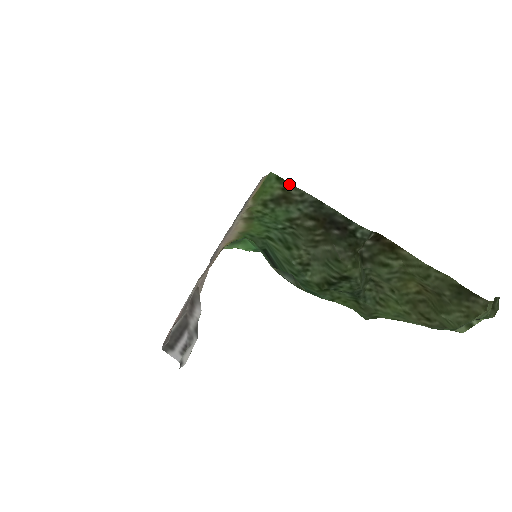
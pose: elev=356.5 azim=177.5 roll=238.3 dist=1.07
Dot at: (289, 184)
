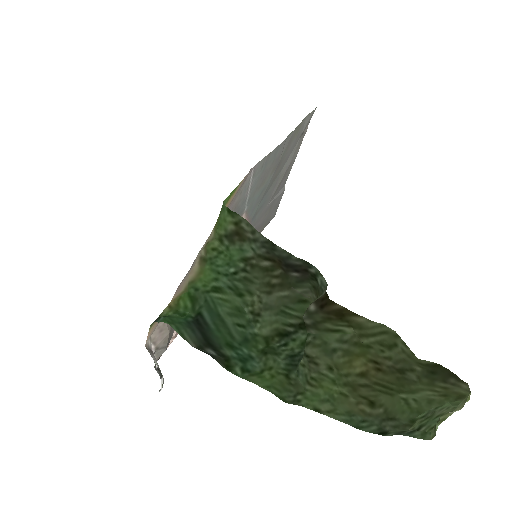
Dot at: (241, 218)
